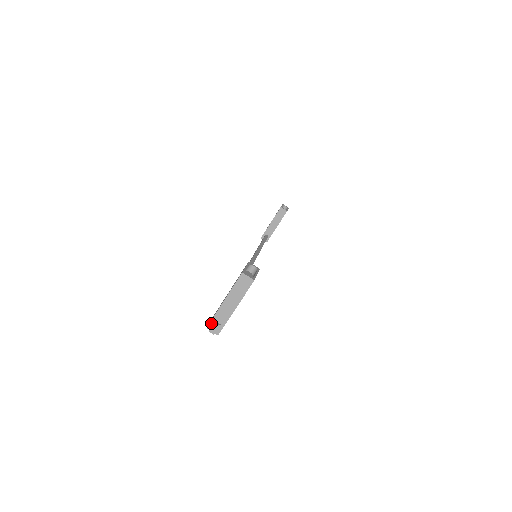
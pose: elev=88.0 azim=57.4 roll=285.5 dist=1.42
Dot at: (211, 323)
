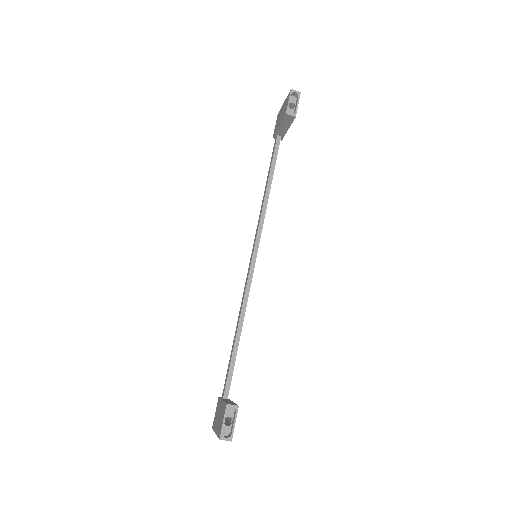
Dot at: occluded
